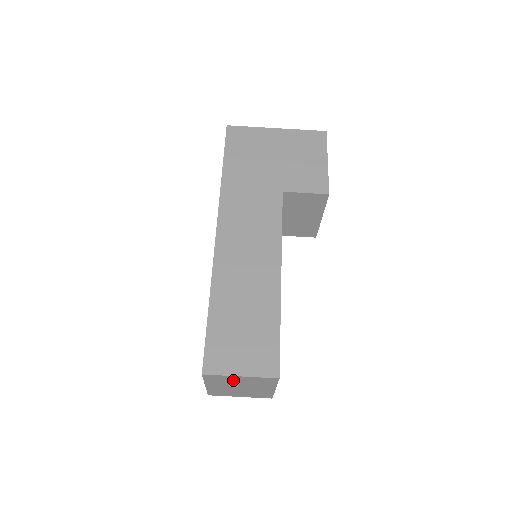
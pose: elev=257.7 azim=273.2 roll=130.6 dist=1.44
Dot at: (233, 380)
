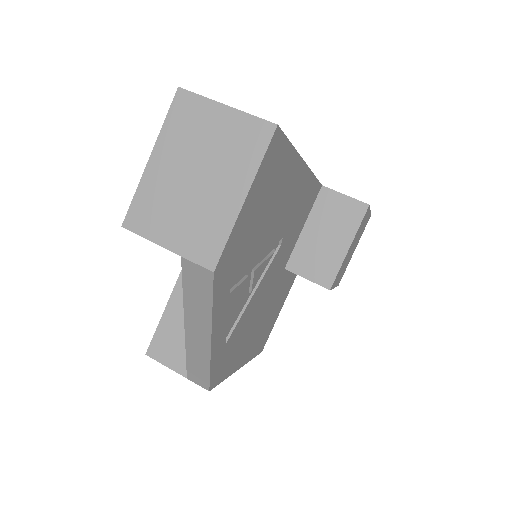
Dot at: (205, 128)
